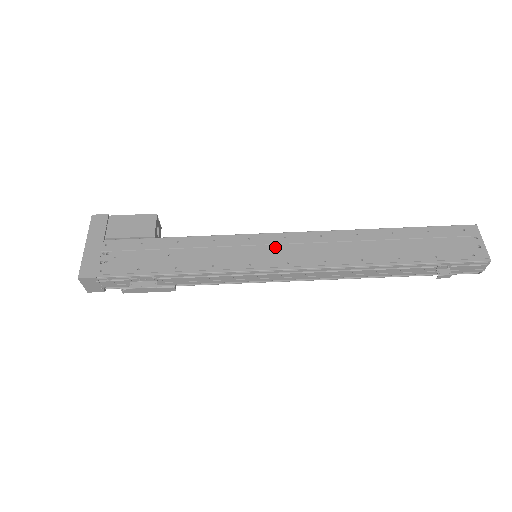
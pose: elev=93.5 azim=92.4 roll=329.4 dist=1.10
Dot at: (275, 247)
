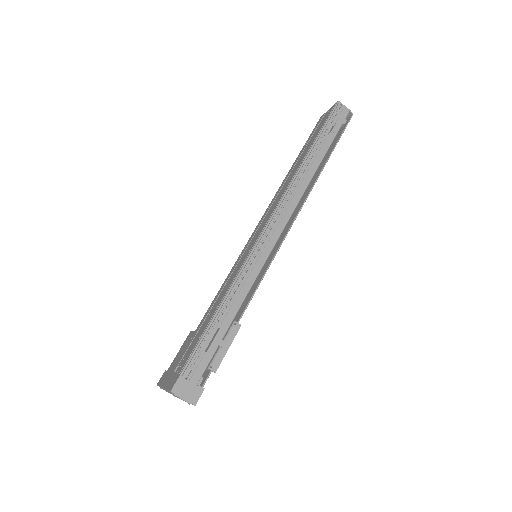
Dot at: (254, 236)
